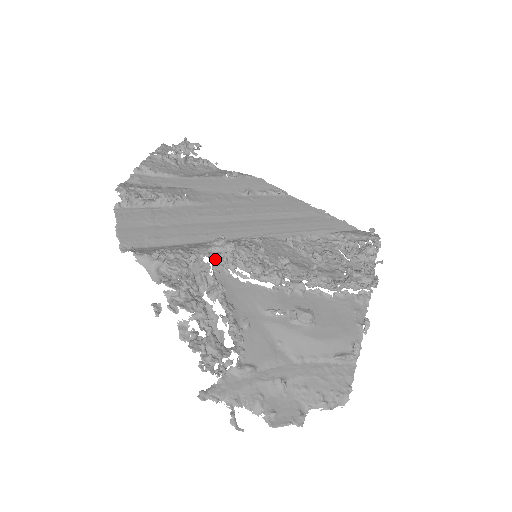
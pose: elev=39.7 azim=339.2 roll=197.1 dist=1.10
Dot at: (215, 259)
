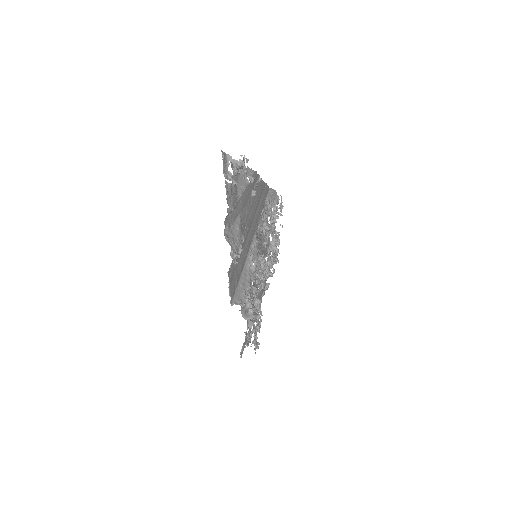
Dot at: (261, 287)
